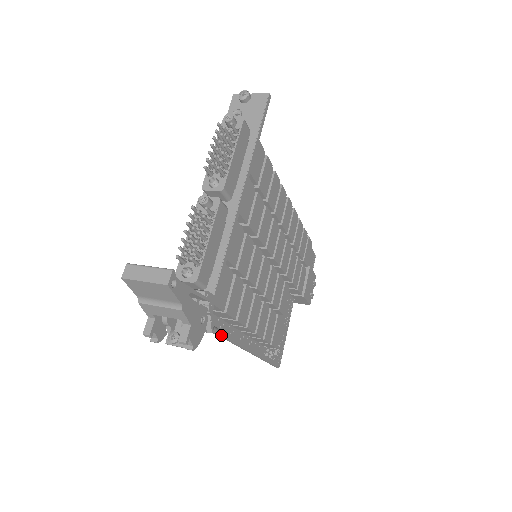
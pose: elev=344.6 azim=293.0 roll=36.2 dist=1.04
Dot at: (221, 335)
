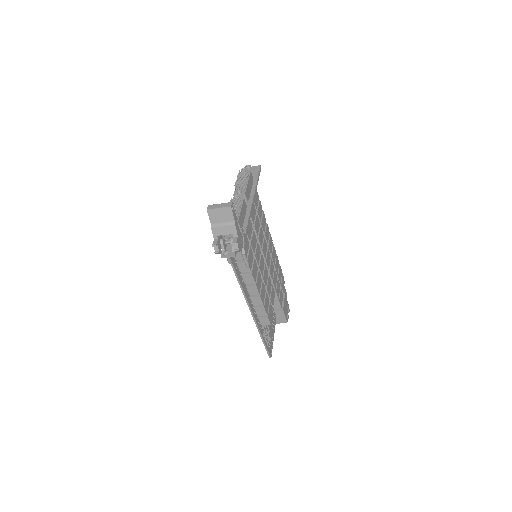
Dot at: (247, 263)
